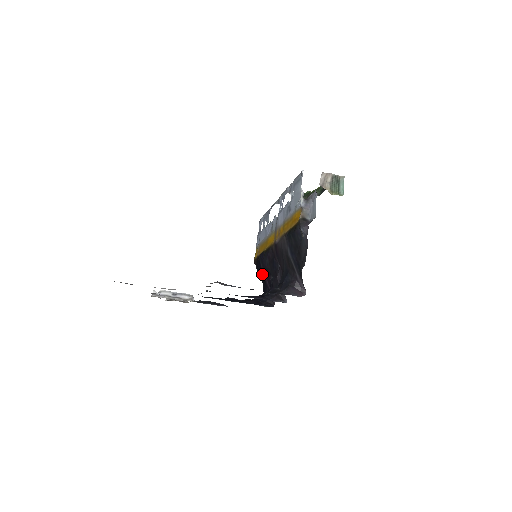
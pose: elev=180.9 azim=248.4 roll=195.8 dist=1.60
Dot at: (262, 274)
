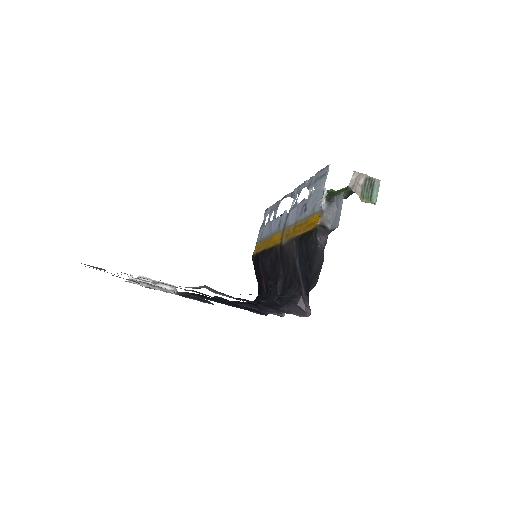
Dot at: (259, 275)
